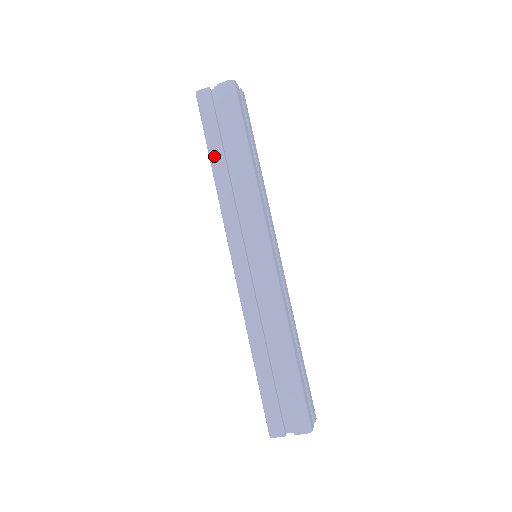
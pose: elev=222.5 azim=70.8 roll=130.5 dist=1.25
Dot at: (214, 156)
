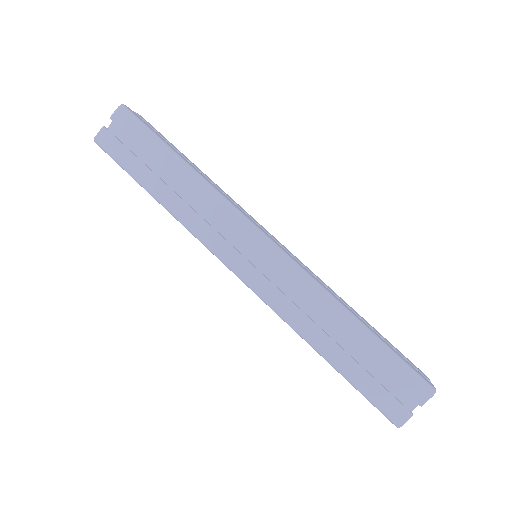
Dot at: (150, 186)
